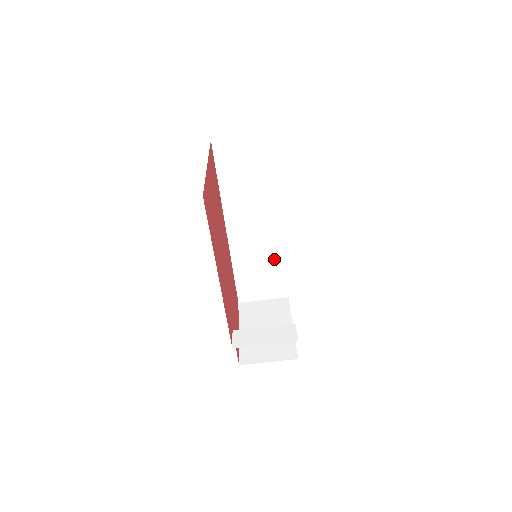
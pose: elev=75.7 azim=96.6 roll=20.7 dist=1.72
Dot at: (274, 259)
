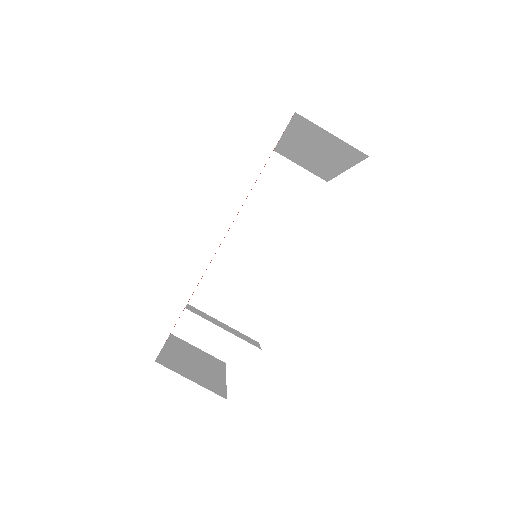
Dot at: (244, 305)
